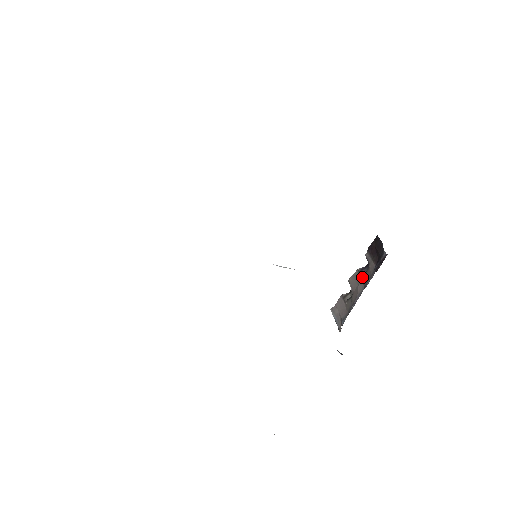
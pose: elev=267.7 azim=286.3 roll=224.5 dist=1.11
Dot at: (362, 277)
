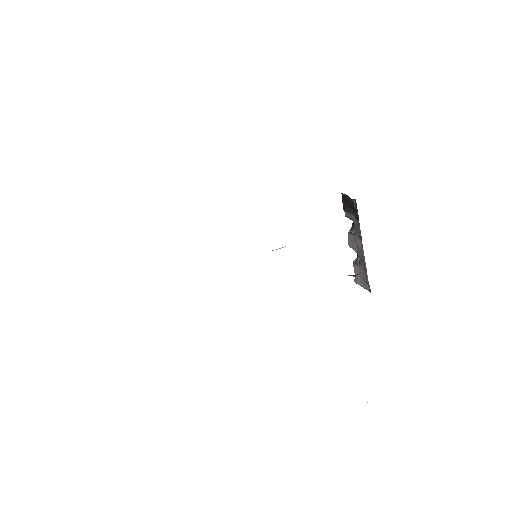
Dot at: (355, 234)
